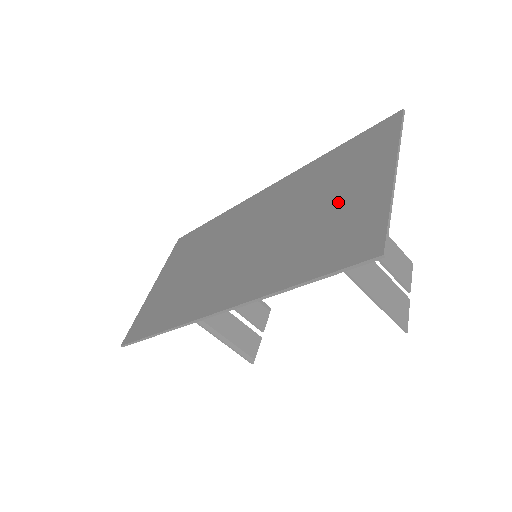
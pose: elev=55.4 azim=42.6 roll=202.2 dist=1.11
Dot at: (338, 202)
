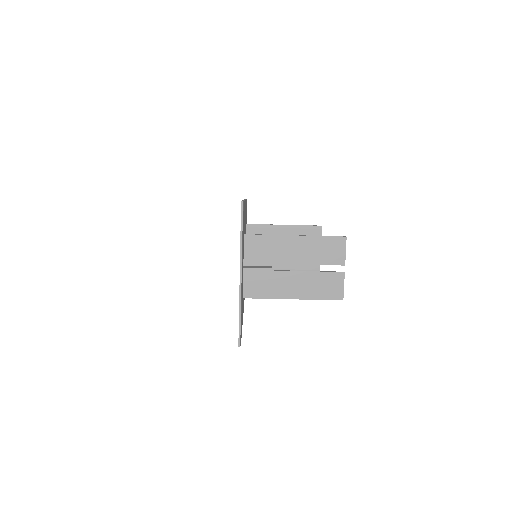
Dot at: occluded
